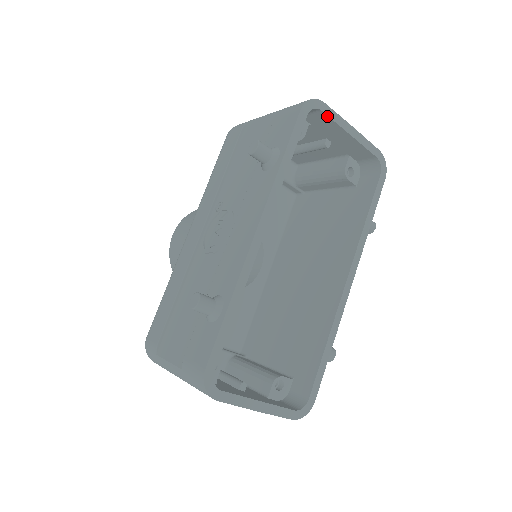
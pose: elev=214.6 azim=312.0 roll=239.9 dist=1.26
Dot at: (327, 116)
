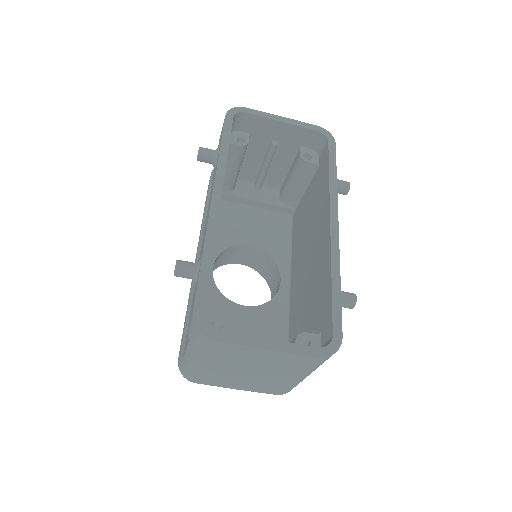
Dot at: (253, 115)
